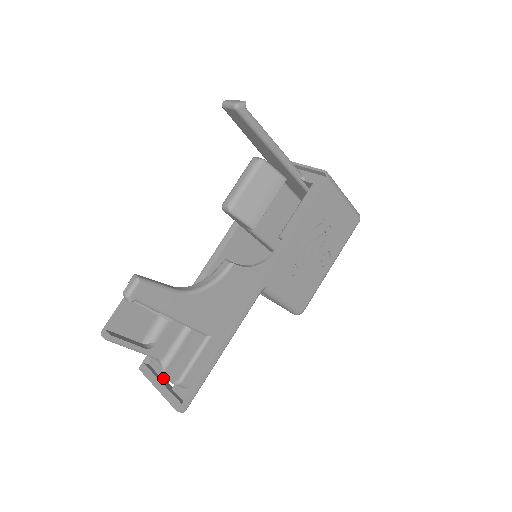
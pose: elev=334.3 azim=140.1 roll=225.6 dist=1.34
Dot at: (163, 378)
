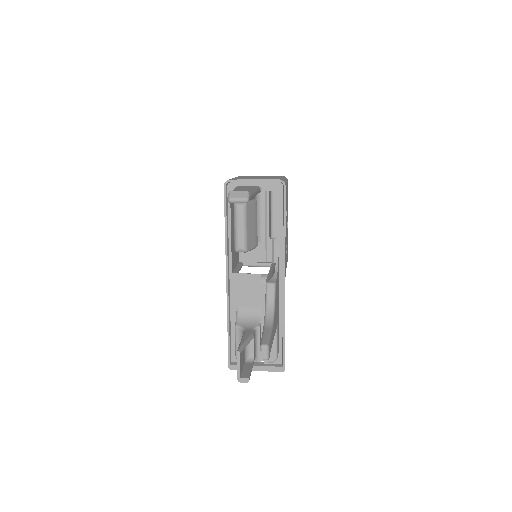
Dot at: occluded
